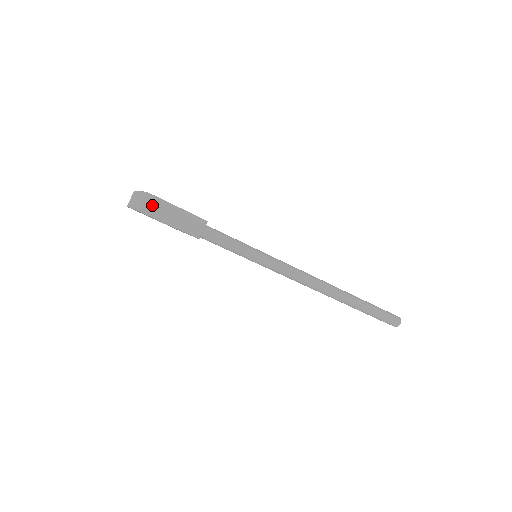
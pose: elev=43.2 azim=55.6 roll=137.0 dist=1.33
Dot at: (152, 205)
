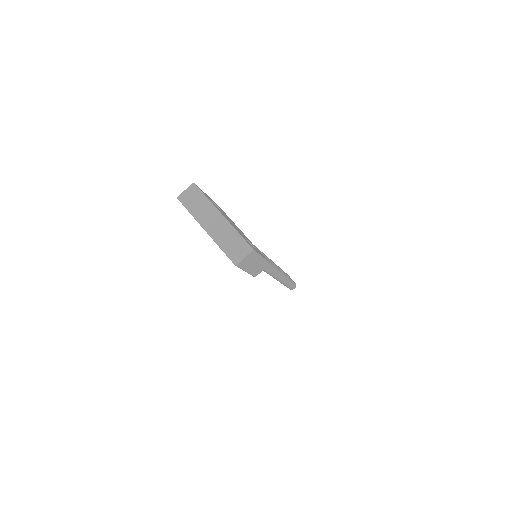
Dot at: (248, 259)
